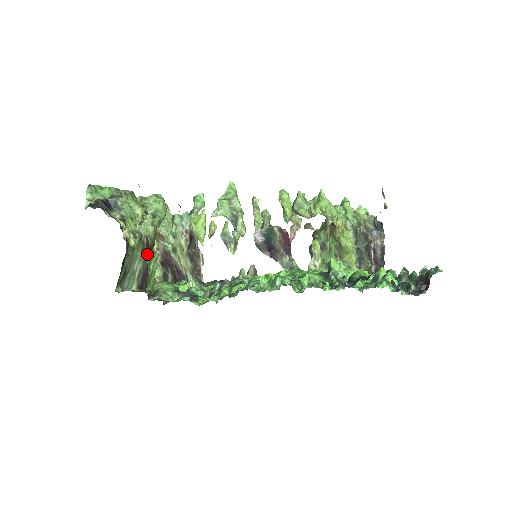
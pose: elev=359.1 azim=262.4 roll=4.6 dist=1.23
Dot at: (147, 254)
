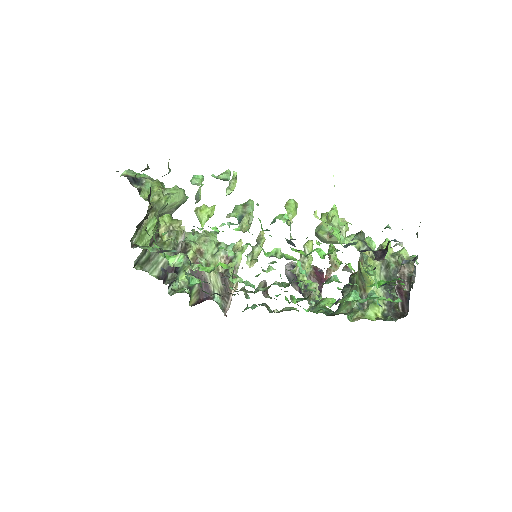
Dot at: occluded
